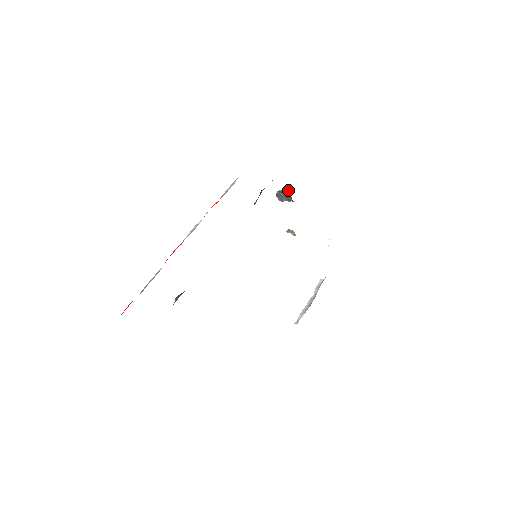
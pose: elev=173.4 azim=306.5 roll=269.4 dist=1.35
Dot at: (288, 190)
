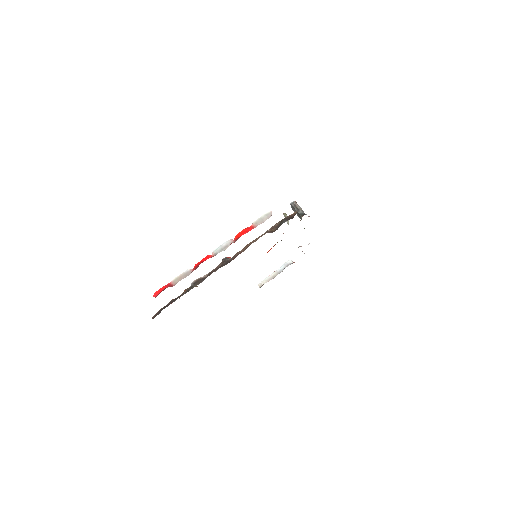
Dot at: occluded
